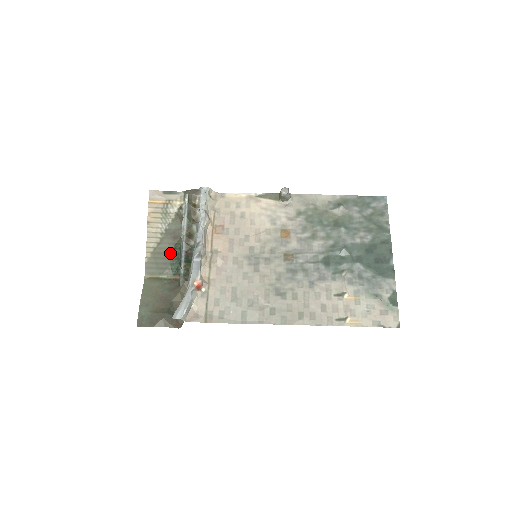
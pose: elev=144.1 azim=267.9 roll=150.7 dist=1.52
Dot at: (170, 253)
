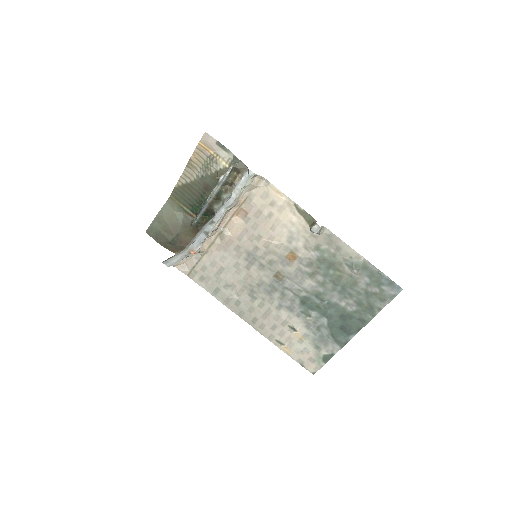
Dot at: (197, 196)
